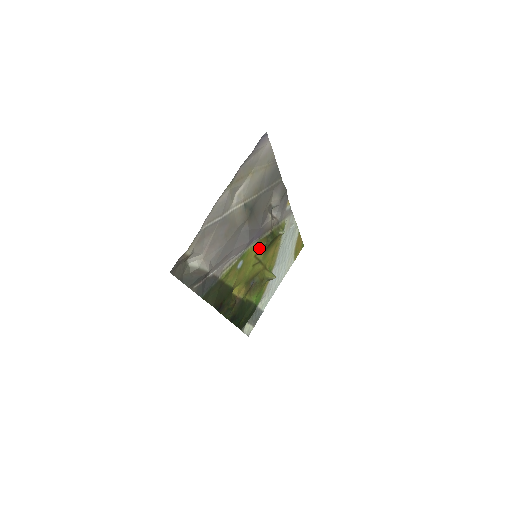
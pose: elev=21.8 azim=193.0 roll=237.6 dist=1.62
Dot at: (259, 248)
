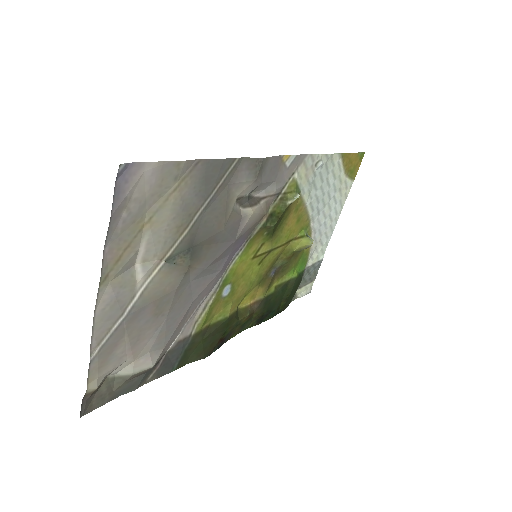
Dot at: (256, 245)
